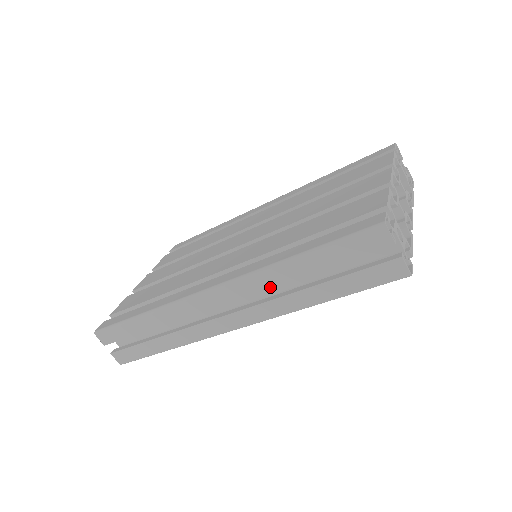
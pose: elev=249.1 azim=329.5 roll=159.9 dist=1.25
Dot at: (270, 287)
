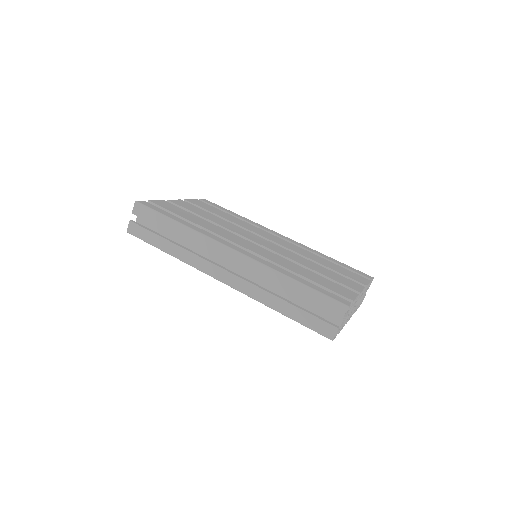
Dot at: (264, 280)
